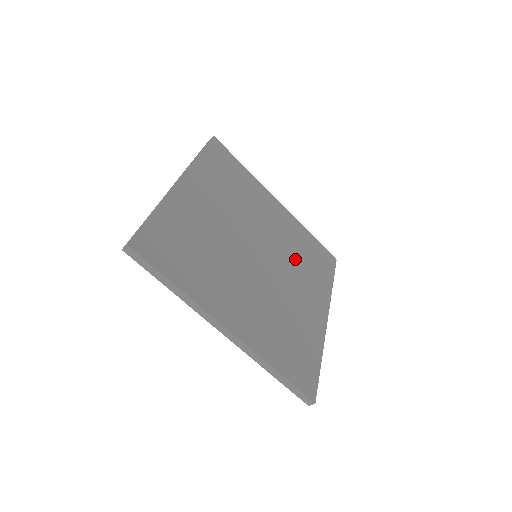
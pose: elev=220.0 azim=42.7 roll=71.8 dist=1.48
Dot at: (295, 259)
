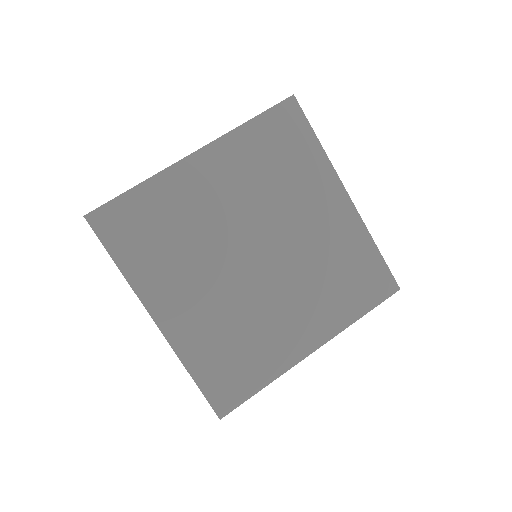
Dot at: (275, 192)
